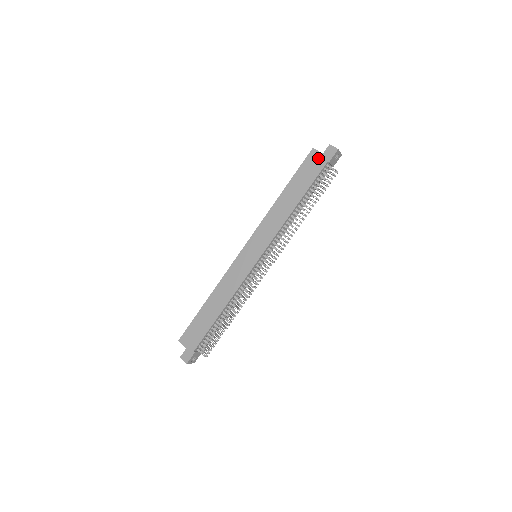
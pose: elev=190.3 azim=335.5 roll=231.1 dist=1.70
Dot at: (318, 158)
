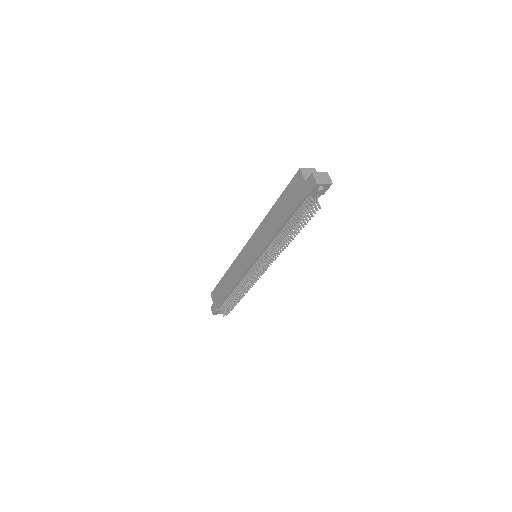
Dot at: (301, 184)
